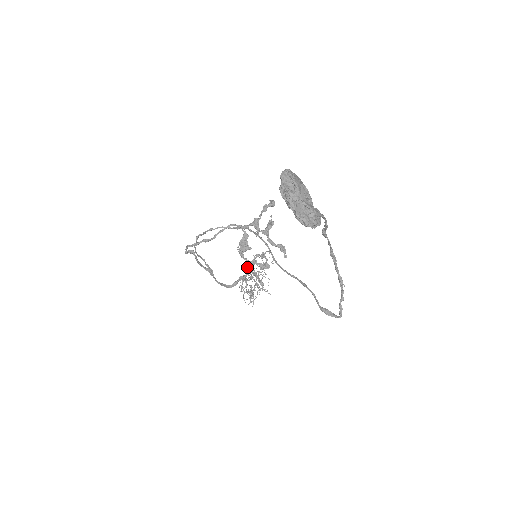
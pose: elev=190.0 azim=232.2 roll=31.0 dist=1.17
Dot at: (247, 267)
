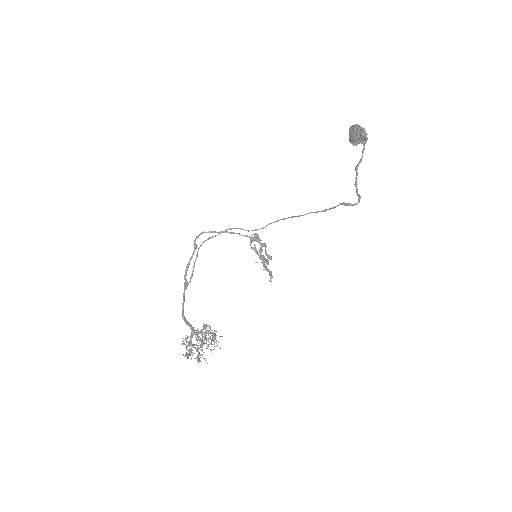
Dot at: occluded
